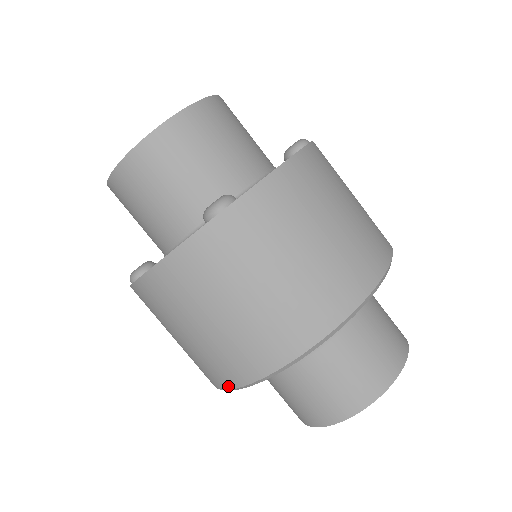
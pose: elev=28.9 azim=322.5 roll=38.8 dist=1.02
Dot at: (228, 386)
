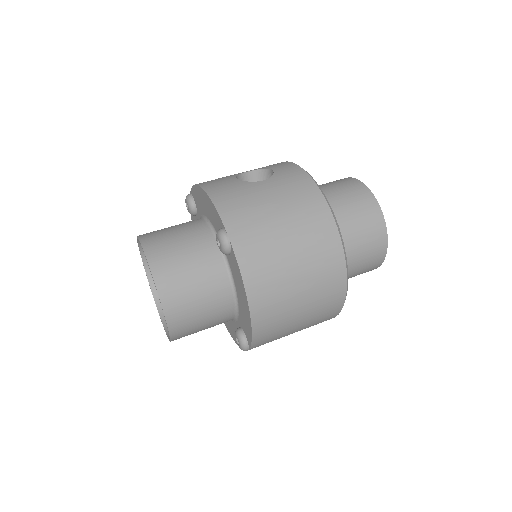
Dot at: occluded
